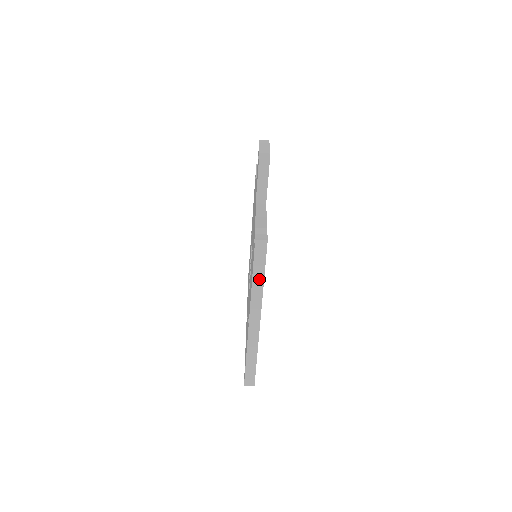
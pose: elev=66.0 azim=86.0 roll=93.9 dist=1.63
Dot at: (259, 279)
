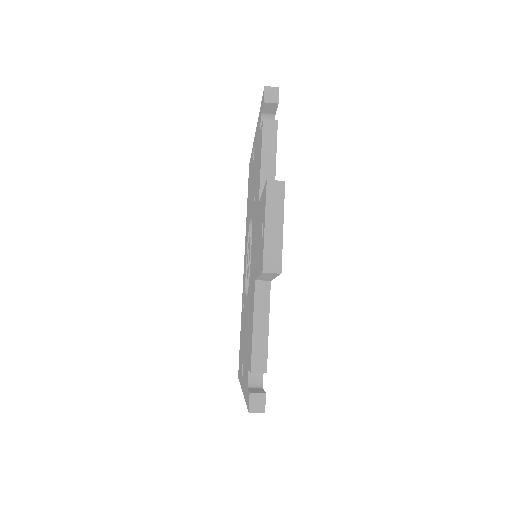
Dot at: occluded
